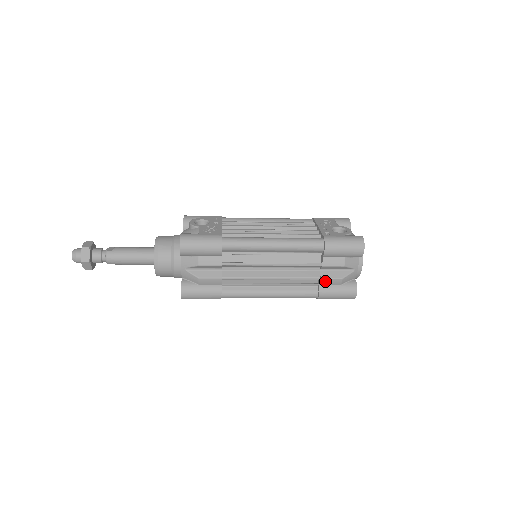
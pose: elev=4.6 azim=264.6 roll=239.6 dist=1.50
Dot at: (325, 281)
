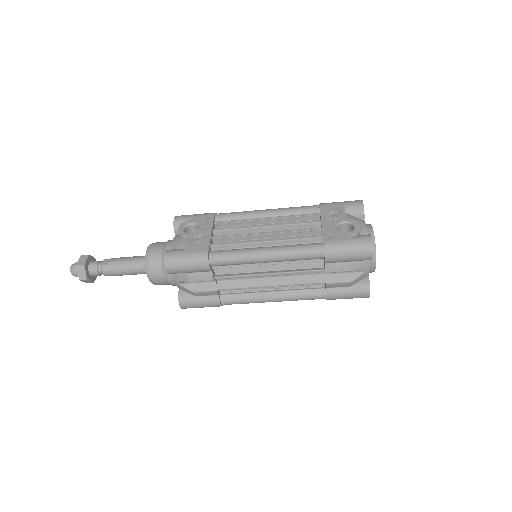
Dot at: (331, 285)
